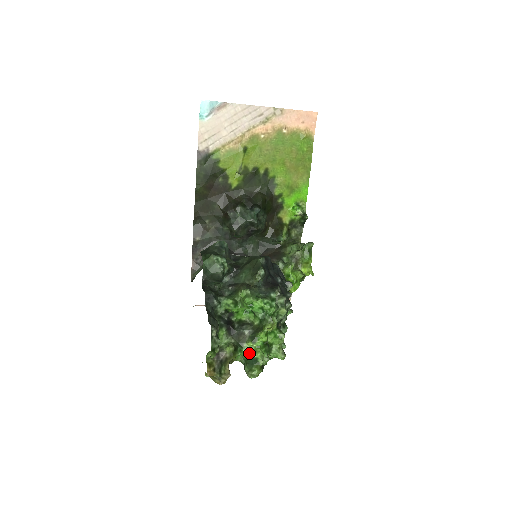
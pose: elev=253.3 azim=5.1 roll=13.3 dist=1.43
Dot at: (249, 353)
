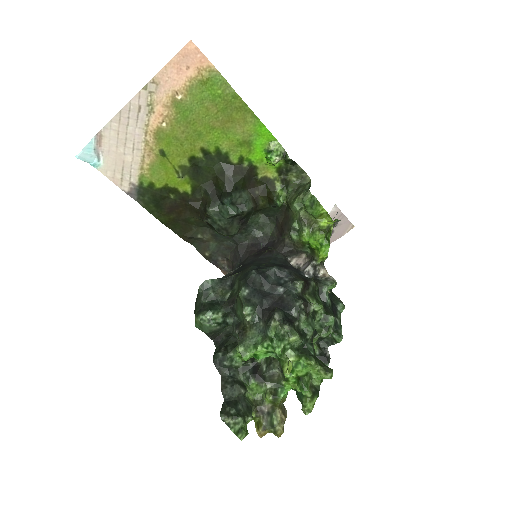
Dot at: occluded
